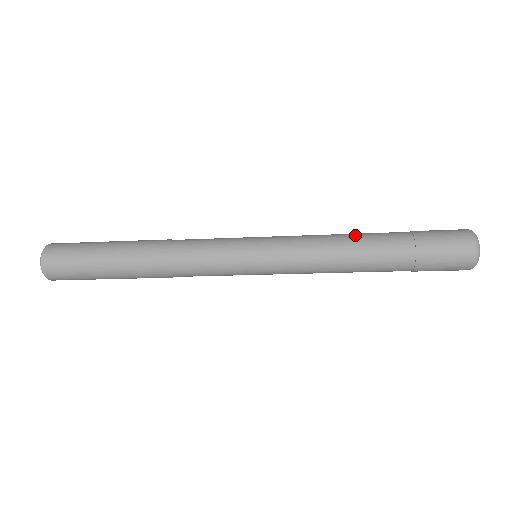
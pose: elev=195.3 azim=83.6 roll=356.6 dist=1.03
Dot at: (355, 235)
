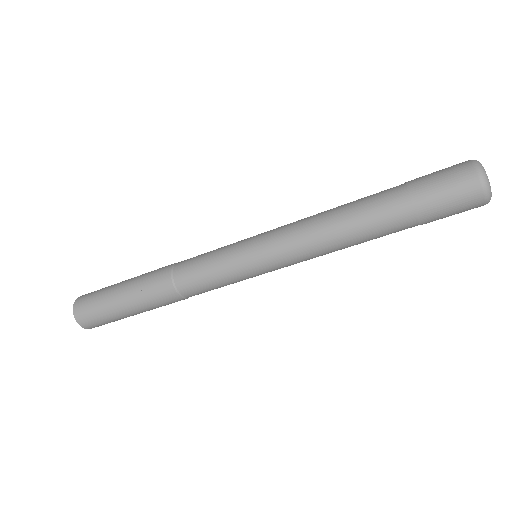
Dot at: occluded
